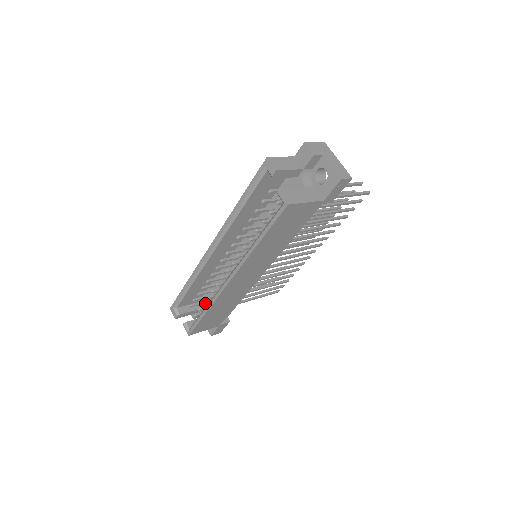
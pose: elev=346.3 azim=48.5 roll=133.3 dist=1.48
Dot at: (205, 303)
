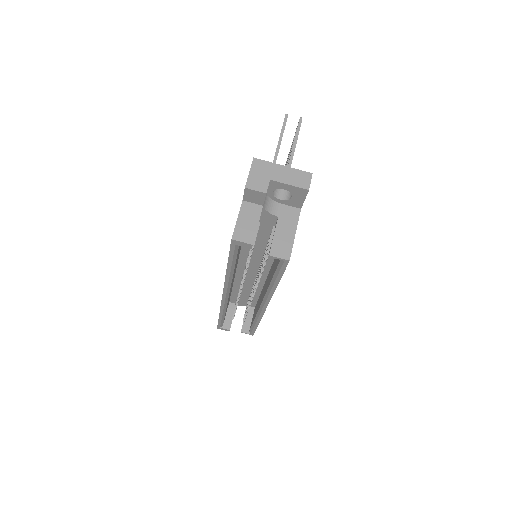
Dot at: (247, 313)
